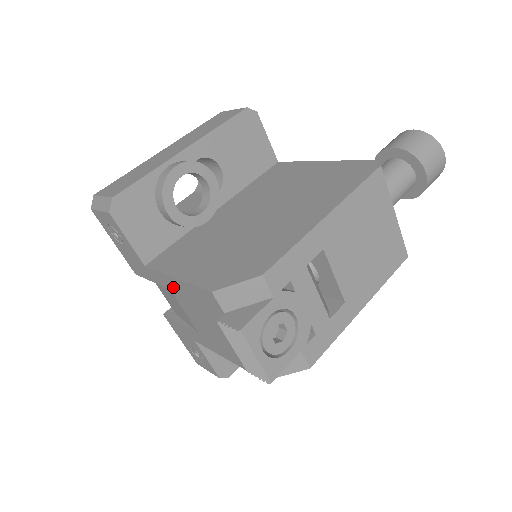
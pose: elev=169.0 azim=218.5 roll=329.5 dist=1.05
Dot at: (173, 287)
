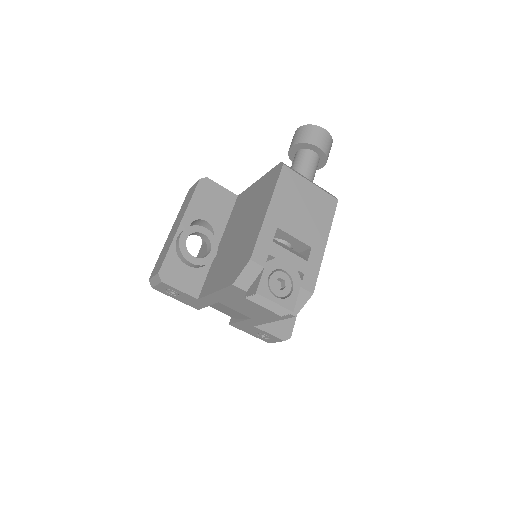
Dot at: (218, 299)
